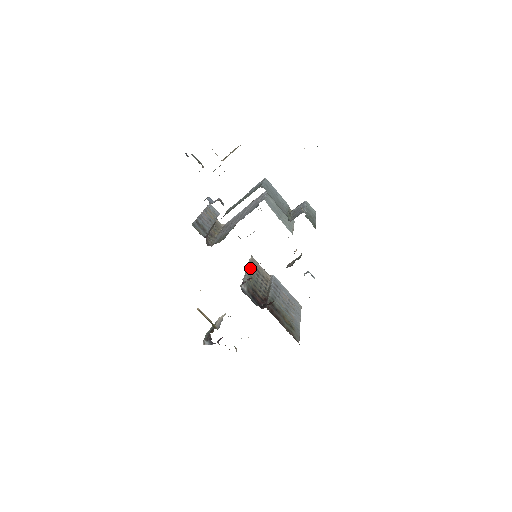
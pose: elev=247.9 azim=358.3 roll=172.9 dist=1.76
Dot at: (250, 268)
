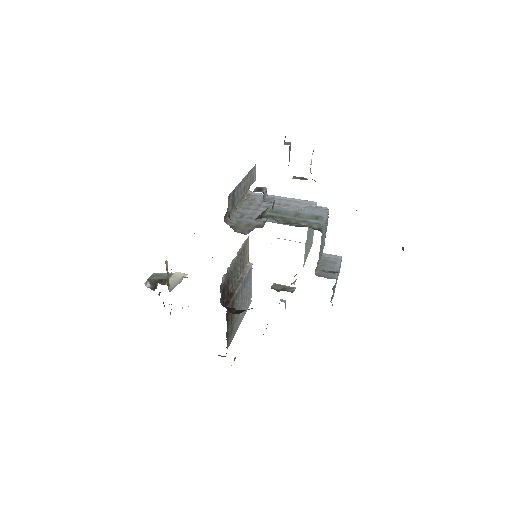
Dot at: (240, 252)
